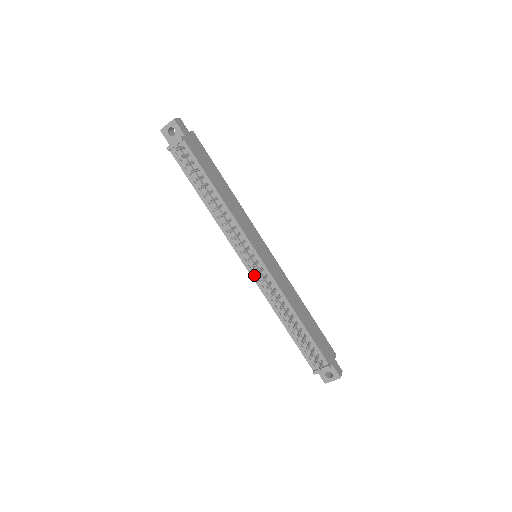
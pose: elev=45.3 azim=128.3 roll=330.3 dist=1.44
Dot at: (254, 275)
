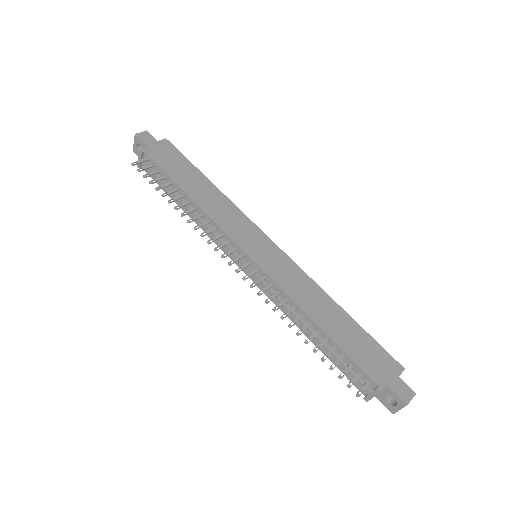
Dot at: (255, 280)
